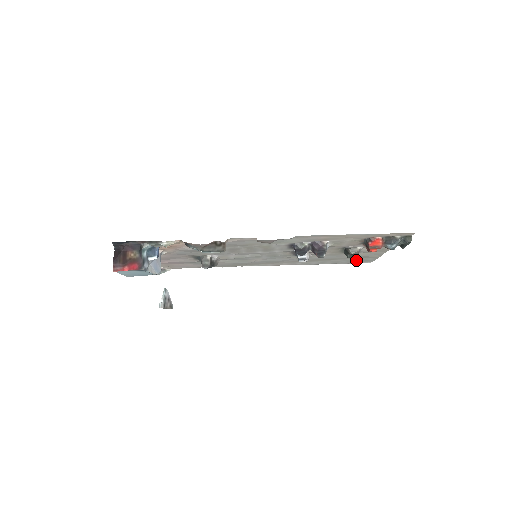
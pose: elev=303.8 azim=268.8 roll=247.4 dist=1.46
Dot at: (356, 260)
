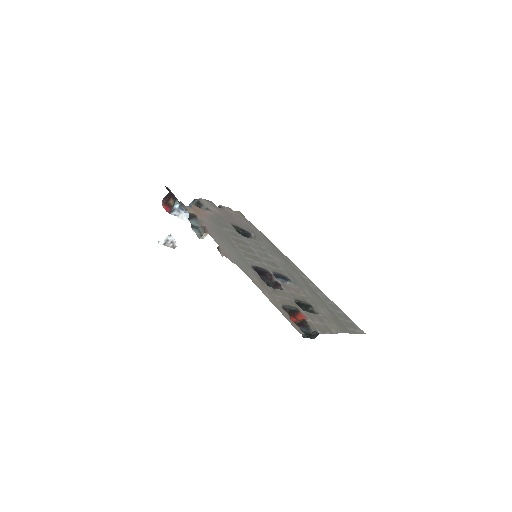
Dot at: (345, 320)
